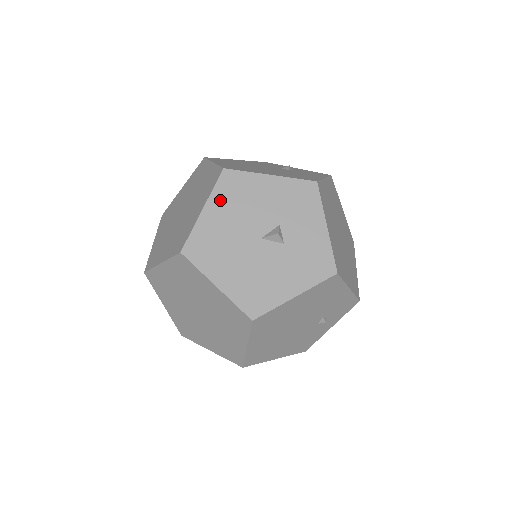
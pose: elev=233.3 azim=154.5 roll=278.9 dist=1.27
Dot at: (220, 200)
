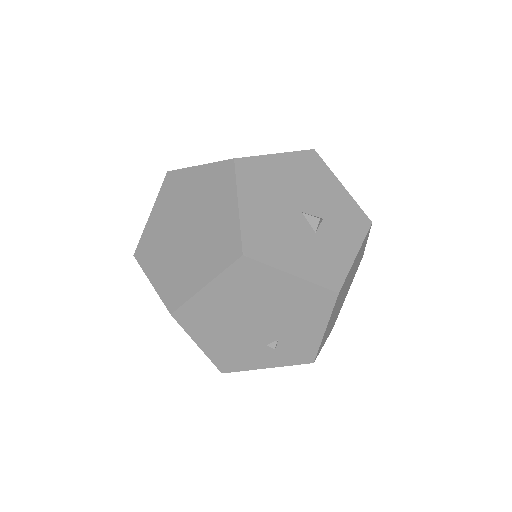
Dot at: (294, 162)
